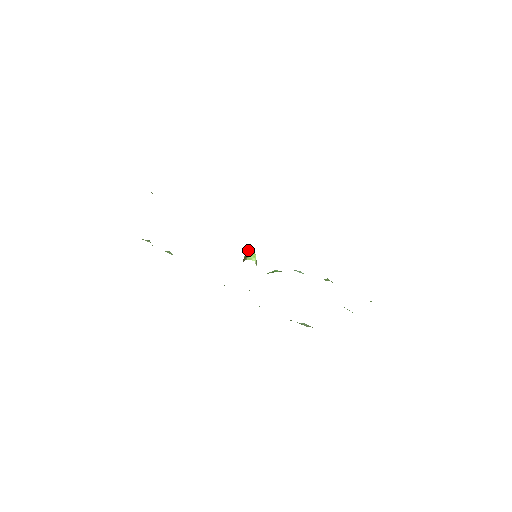
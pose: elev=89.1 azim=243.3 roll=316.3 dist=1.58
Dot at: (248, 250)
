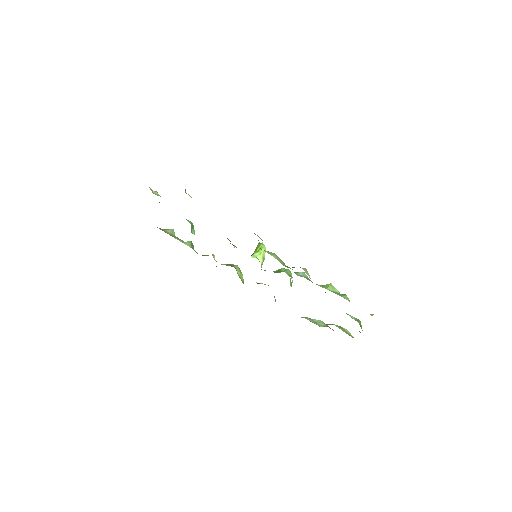
Dot at: (258, 244)
